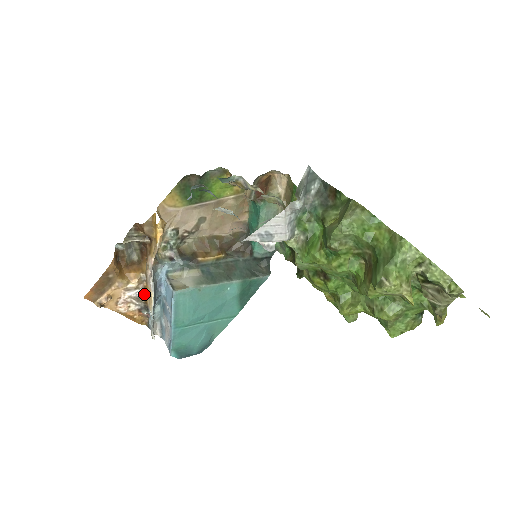
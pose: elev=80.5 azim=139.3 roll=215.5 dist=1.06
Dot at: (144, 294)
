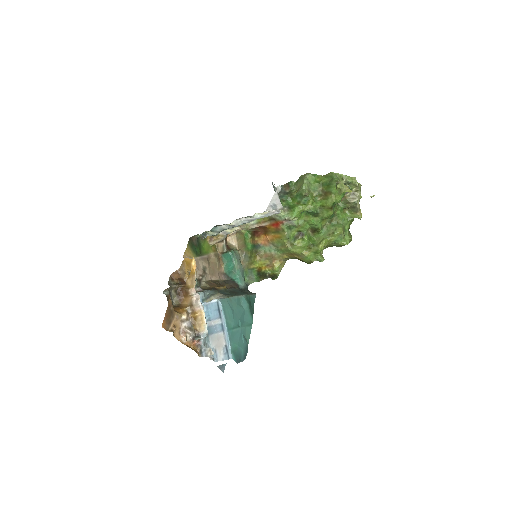
Dot at: (192, 324)
